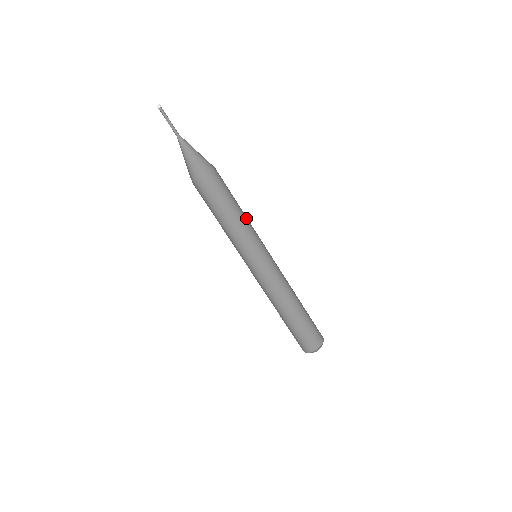
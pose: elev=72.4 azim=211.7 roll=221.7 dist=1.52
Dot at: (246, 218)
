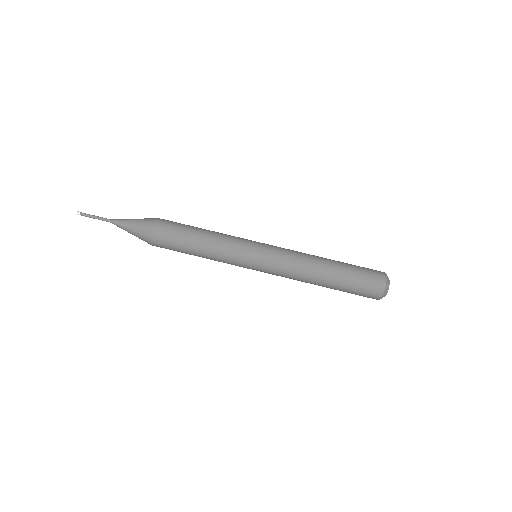
Dot at: (215, 239)
